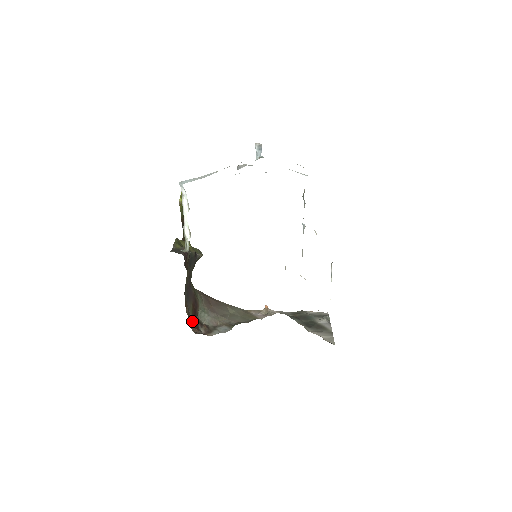
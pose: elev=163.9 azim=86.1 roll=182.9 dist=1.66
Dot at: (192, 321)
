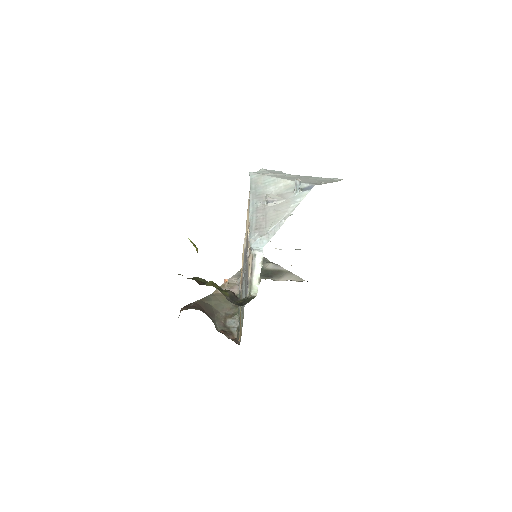
Dot at: occluded
